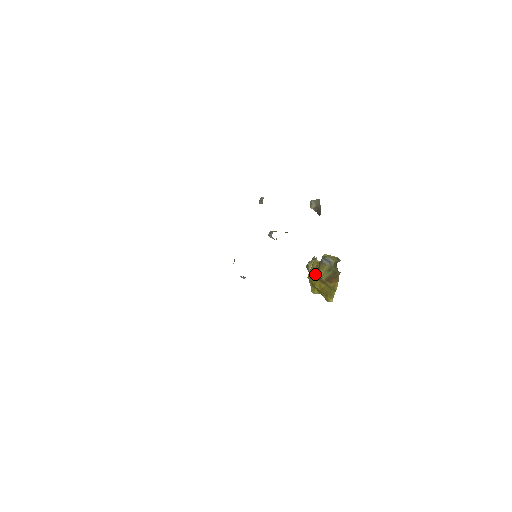
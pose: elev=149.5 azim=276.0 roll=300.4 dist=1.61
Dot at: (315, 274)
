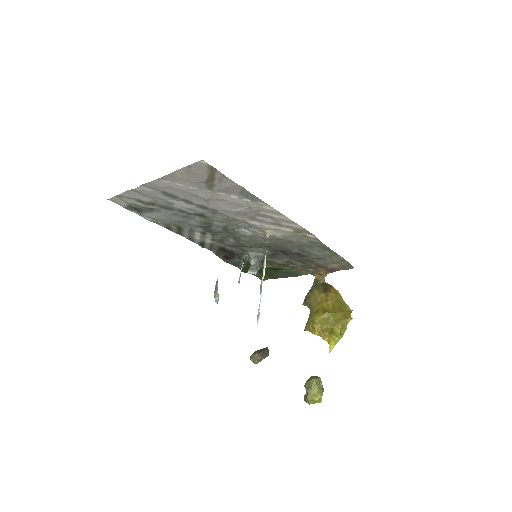
Dot at: (315, 310)
